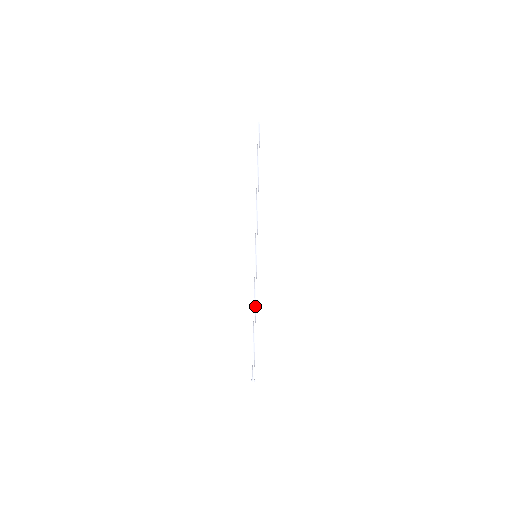
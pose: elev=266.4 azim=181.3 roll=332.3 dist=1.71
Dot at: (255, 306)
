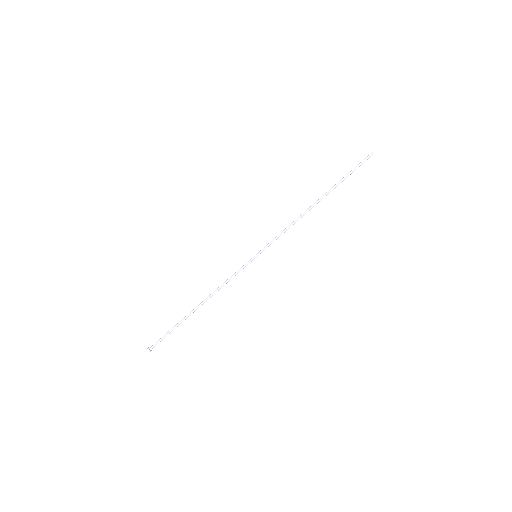
Dot at: (213, 293)
